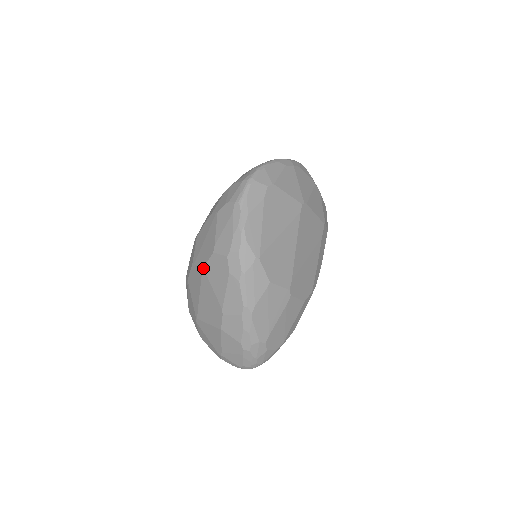
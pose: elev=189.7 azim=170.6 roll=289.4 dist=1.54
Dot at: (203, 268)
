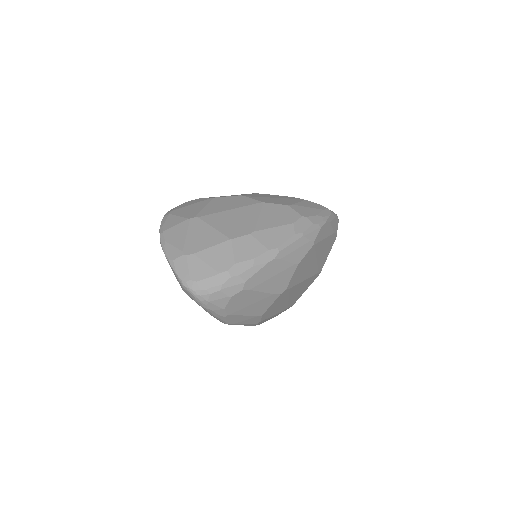
Dot at: (264, 202)
